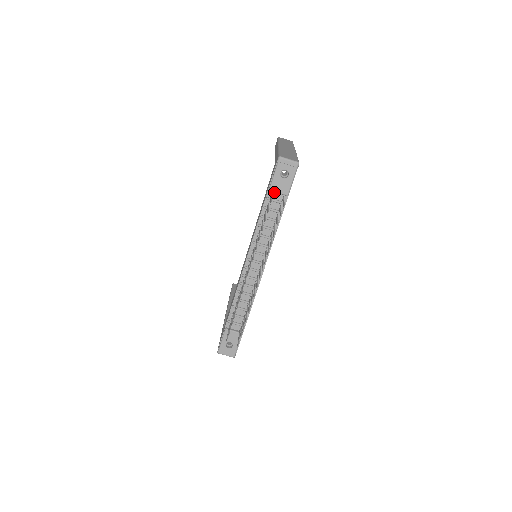
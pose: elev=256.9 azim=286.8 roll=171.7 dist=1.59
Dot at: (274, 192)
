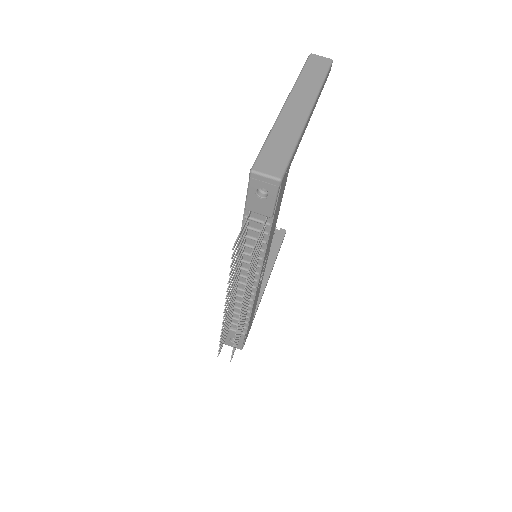
Dot at: (253, 210)
